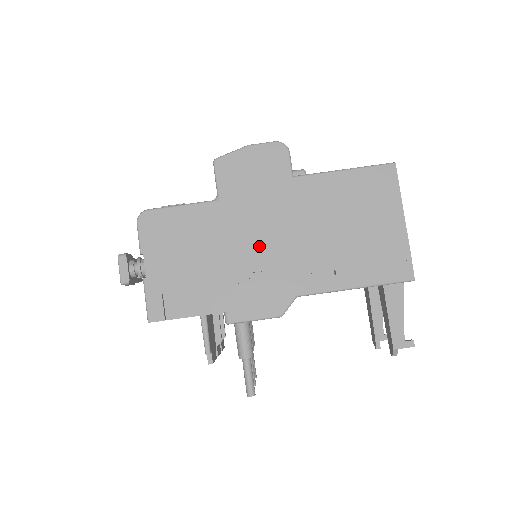
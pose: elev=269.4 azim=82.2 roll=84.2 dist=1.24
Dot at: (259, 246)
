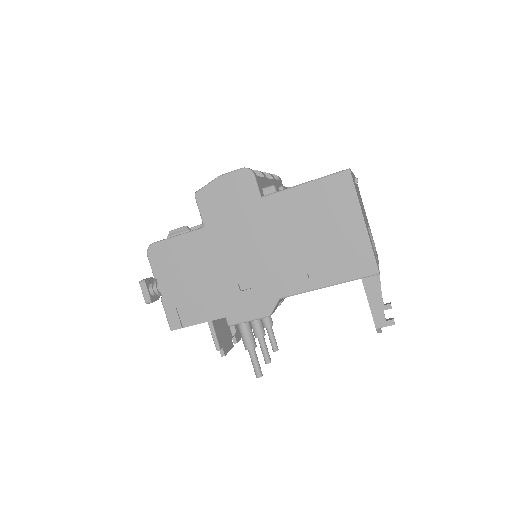
Dot at: (242, 261)
